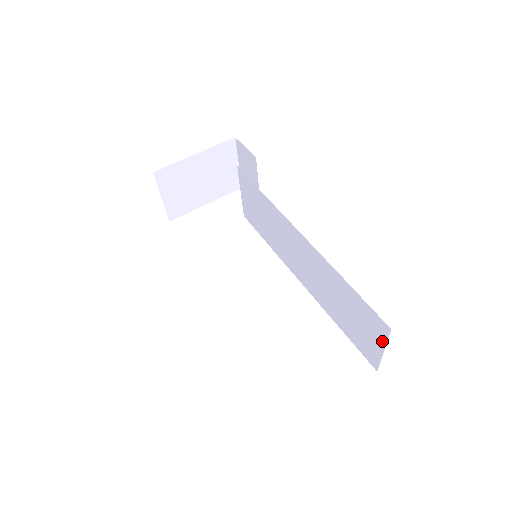
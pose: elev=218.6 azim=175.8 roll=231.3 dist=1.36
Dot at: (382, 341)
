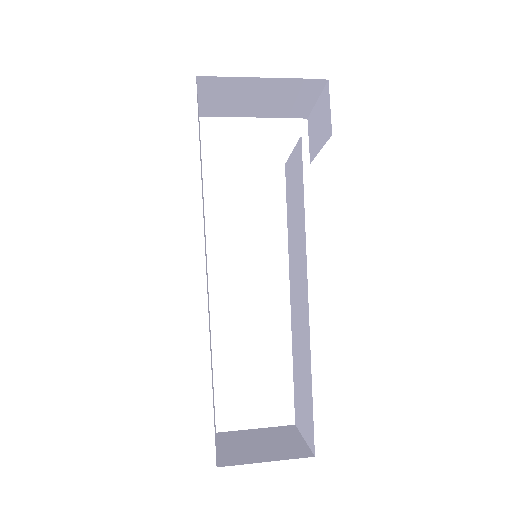
Dot at: (307, 438)
